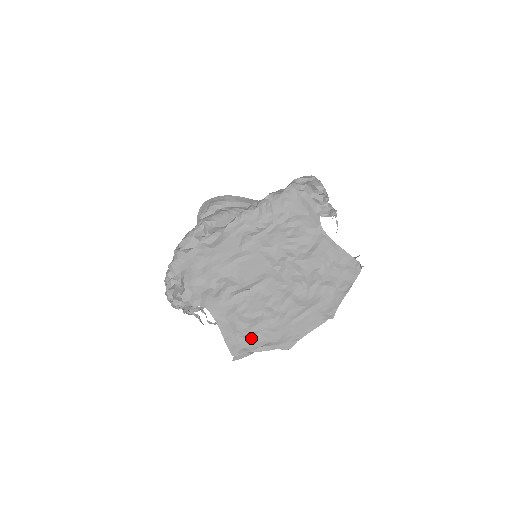
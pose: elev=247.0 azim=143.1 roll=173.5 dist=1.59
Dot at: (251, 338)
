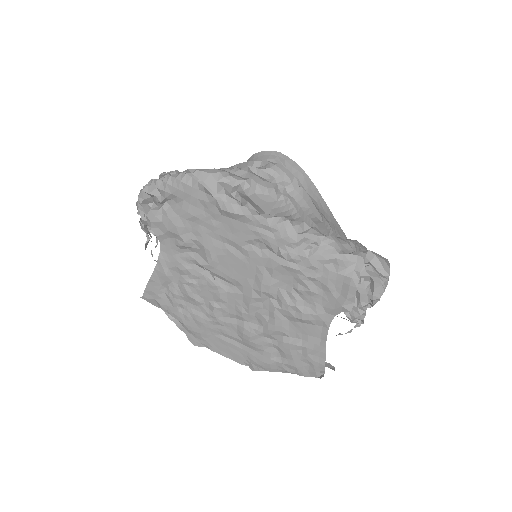
Dot at: (172, 304)
